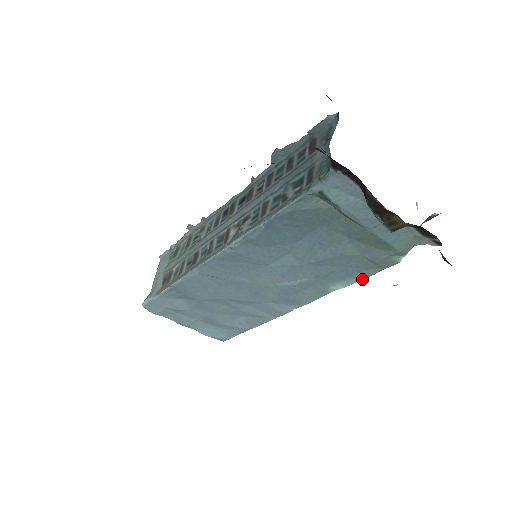
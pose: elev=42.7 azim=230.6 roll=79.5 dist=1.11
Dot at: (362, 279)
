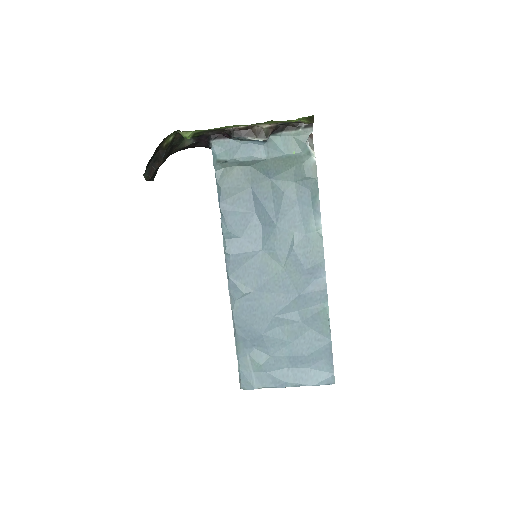
Dot at: (318, 198)
